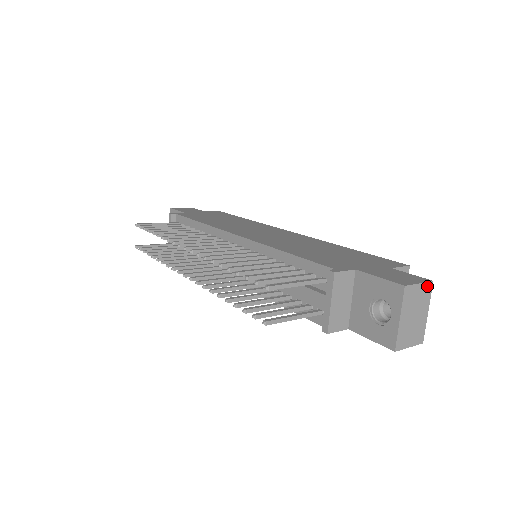
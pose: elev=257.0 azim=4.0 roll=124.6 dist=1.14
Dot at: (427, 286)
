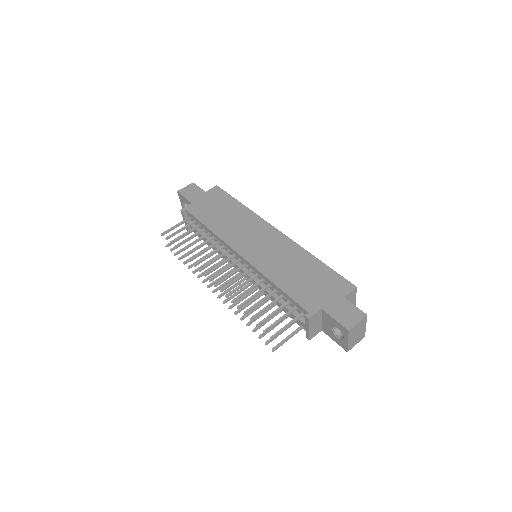
Dot at: (363, 319)
